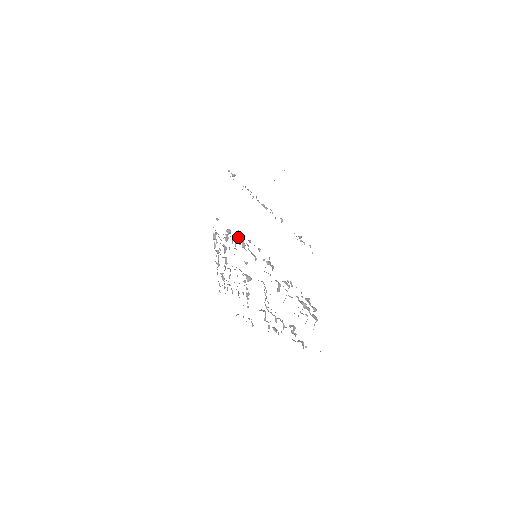
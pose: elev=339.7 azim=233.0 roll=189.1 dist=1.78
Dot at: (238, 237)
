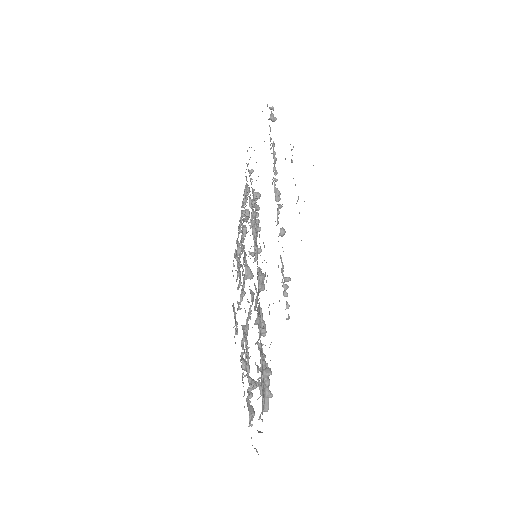
Dot at: occluded
